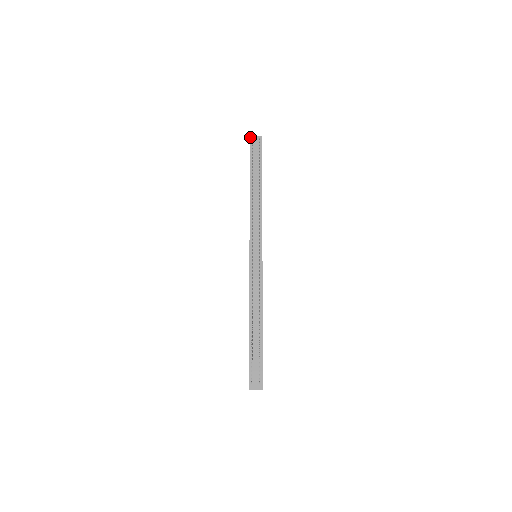
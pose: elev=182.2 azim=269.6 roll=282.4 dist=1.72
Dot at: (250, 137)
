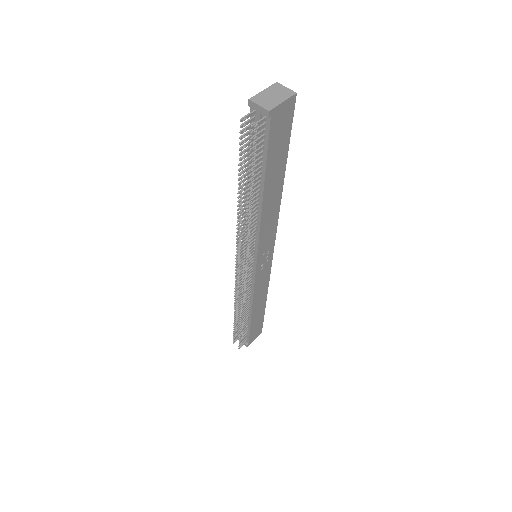
Dot at: (248, 101)
